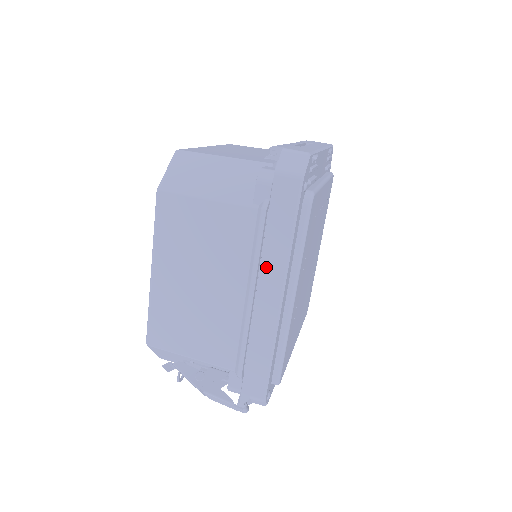
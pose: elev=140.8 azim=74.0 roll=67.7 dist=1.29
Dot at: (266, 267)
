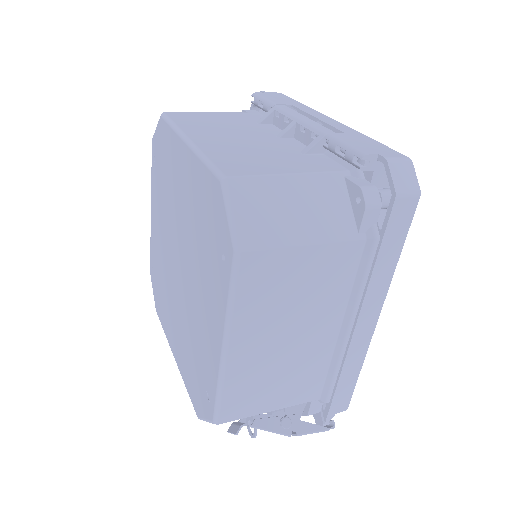
Dot at: (370, 295)
